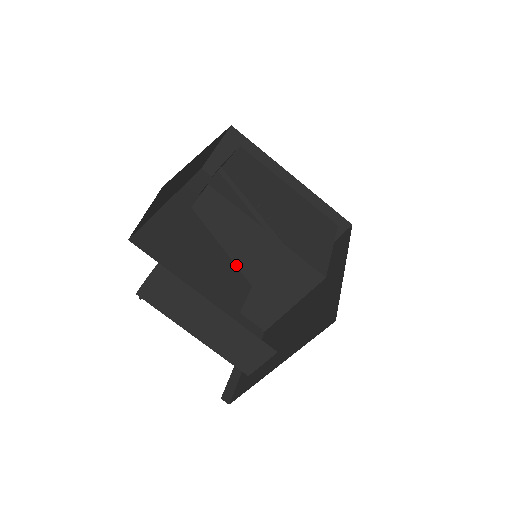
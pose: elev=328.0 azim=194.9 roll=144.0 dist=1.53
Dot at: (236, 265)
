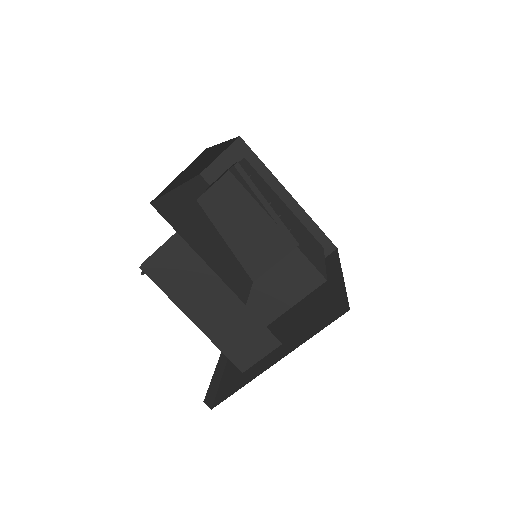
Dot at: (238, 260)
